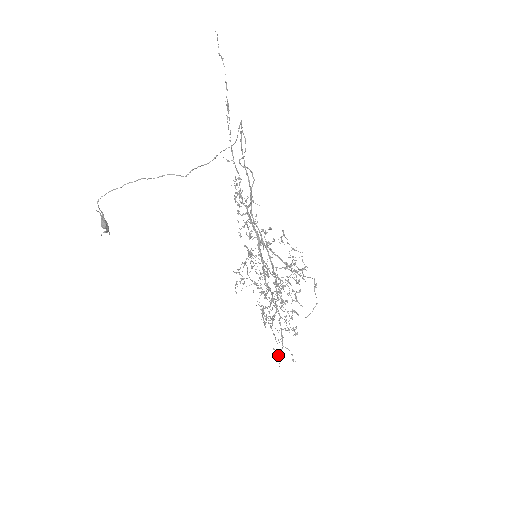
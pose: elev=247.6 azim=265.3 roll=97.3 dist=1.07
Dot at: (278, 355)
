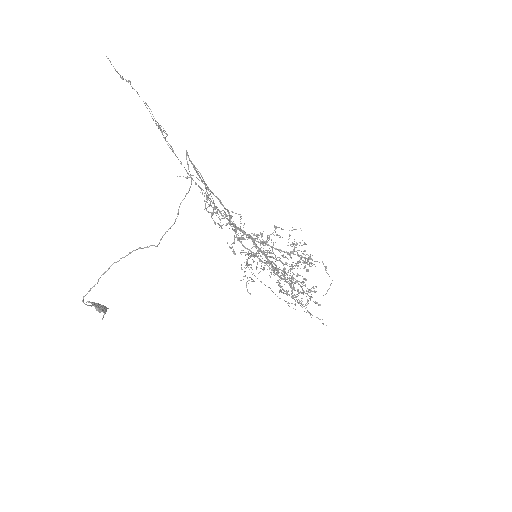
Dot at: (305, 305)
